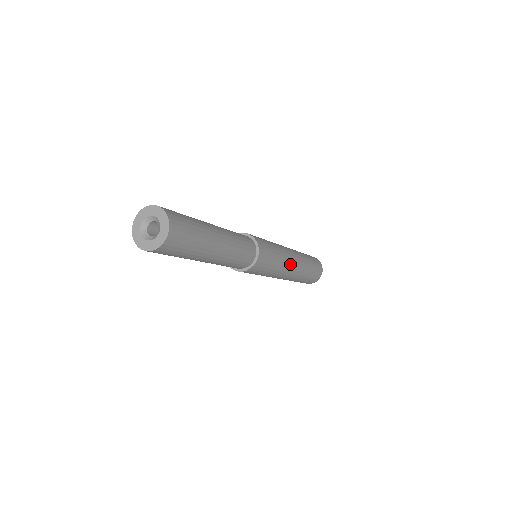
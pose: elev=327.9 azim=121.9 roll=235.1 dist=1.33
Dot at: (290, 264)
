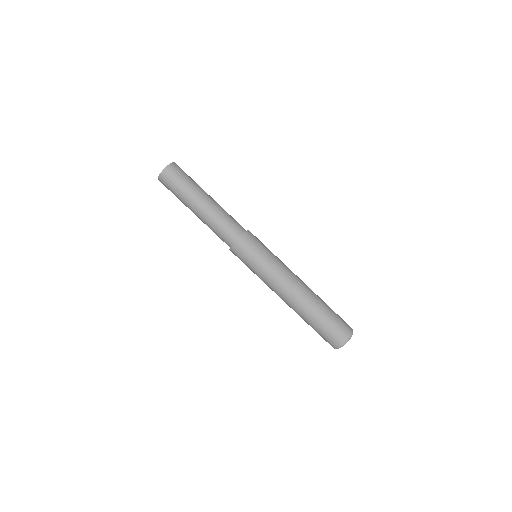
Dot at: (290, 275)
